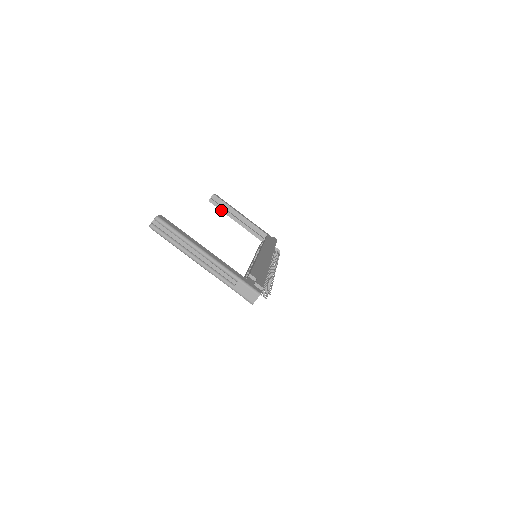
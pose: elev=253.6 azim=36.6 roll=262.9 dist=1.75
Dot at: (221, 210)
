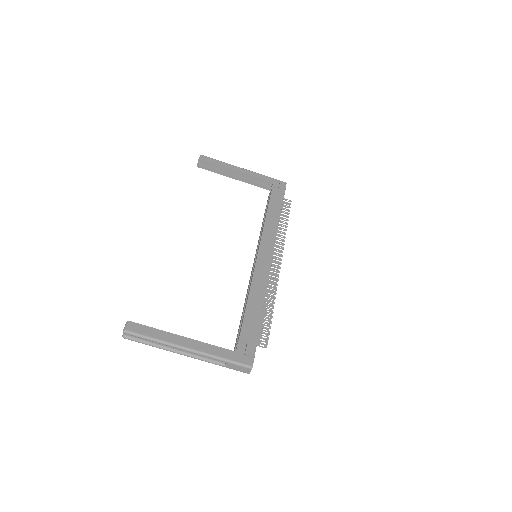
Dot at: (214, 172)
